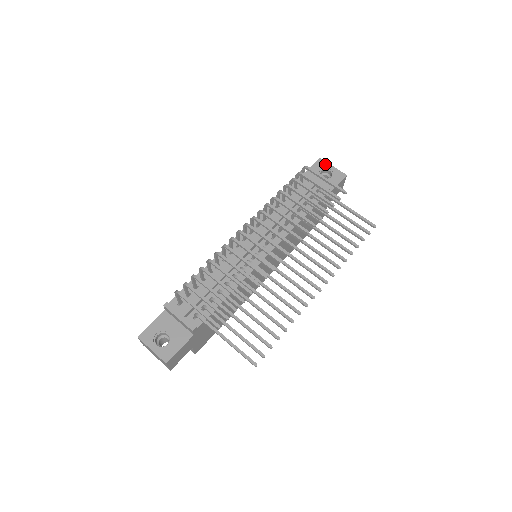
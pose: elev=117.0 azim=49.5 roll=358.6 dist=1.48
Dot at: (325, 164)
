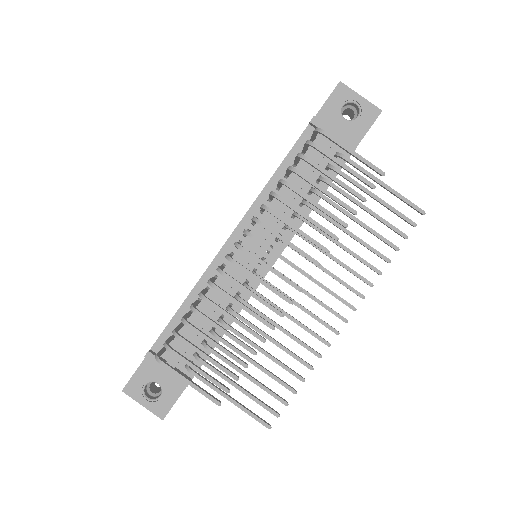
Dot at: (348, 93)
